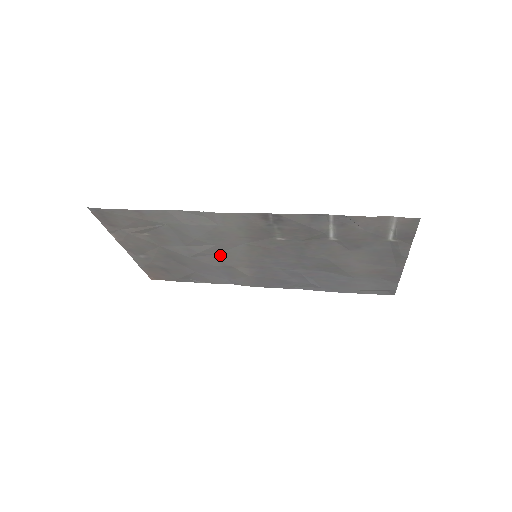
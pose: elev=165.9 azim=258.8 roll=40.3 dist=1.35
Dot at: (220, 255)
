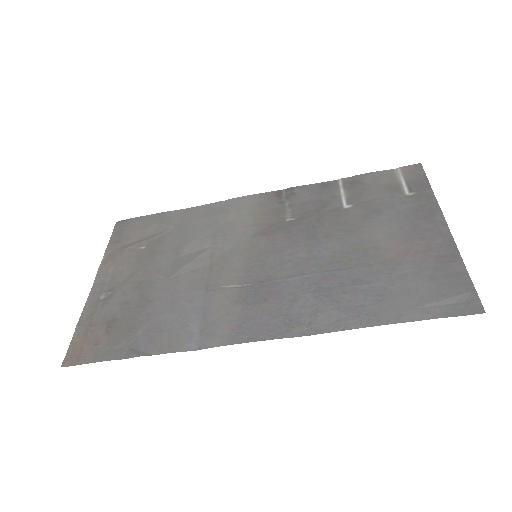
Dot at: (210, 267)
